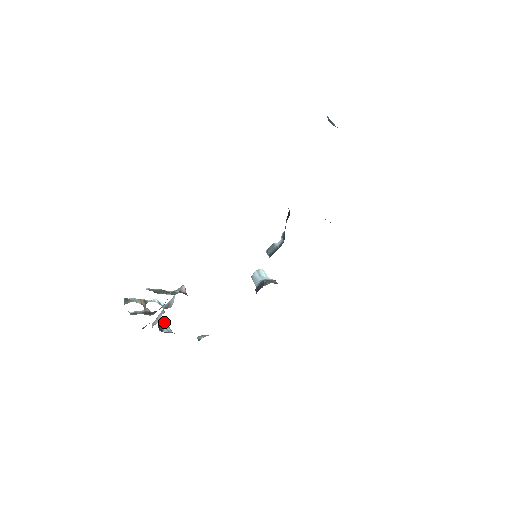
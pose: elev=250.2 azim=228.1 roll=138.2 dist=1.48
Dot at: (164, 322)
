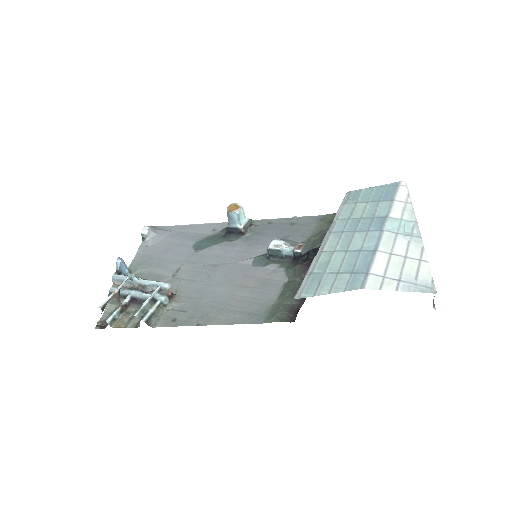
Dot at: (121, 263)
